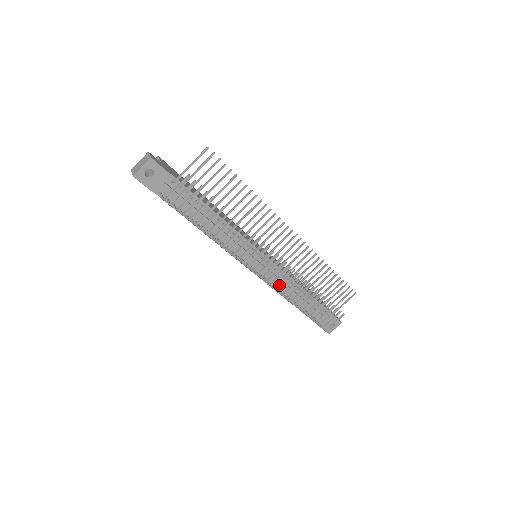
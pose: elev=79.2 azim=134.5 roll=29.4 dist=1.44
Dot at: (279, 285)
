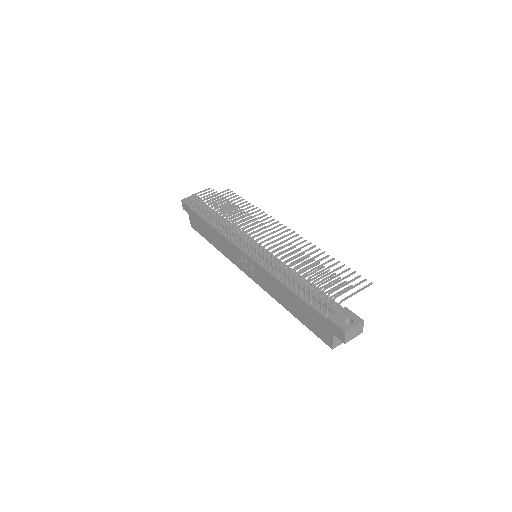
Dot at: (265, 246)
